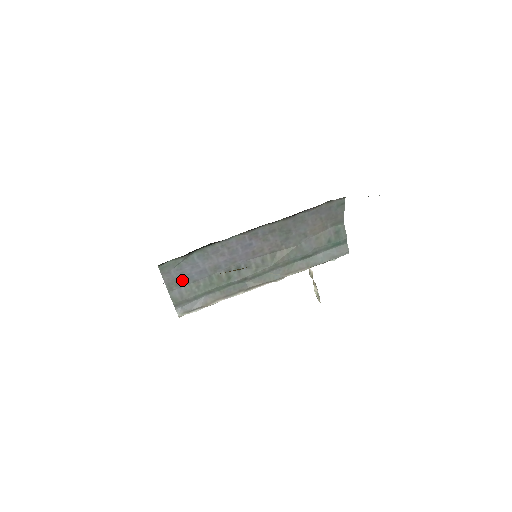
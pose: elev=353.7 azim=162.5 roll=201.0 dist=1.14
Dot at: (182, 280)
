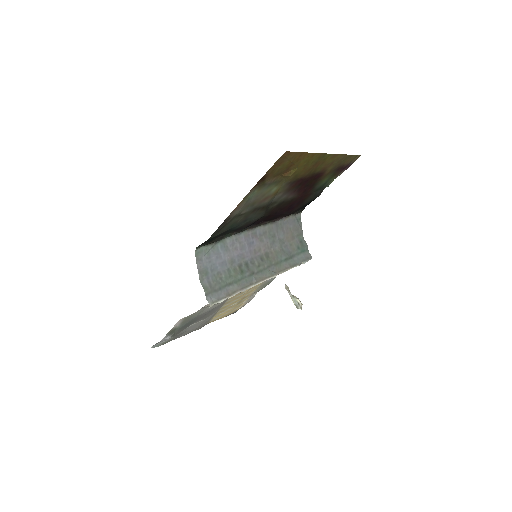
Dot at: (209, 270)
